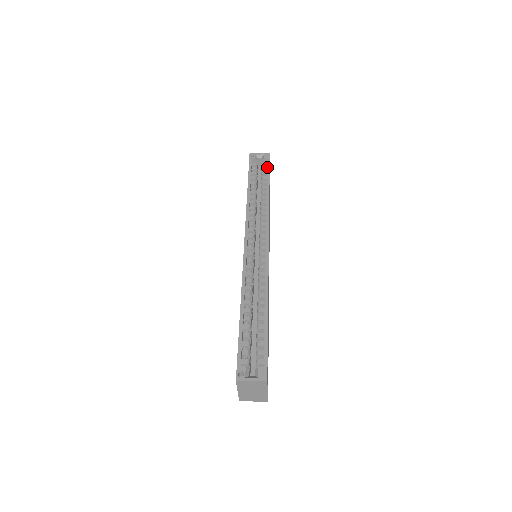
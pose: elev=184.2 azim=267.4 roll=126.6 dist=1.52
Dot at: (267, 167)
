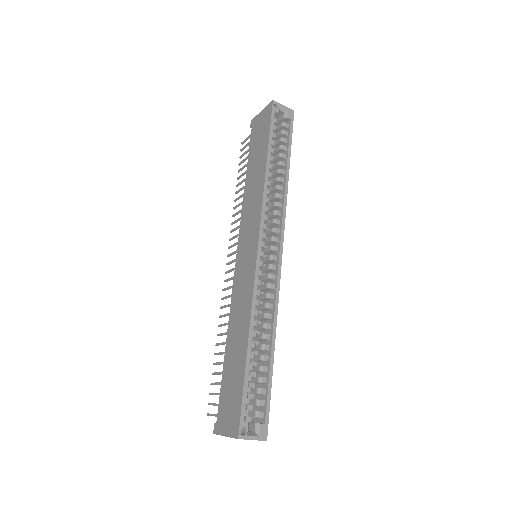
Dot at: (290, 133)
